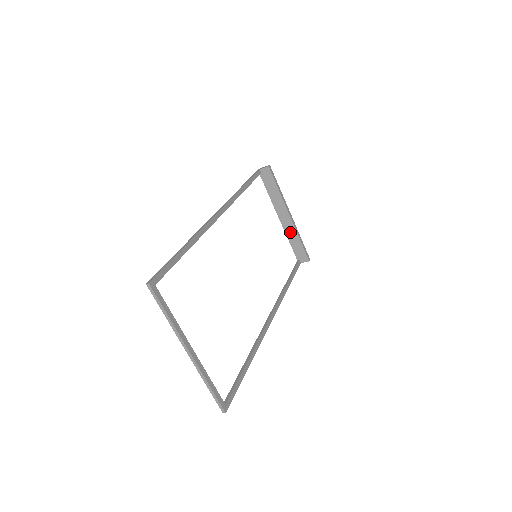
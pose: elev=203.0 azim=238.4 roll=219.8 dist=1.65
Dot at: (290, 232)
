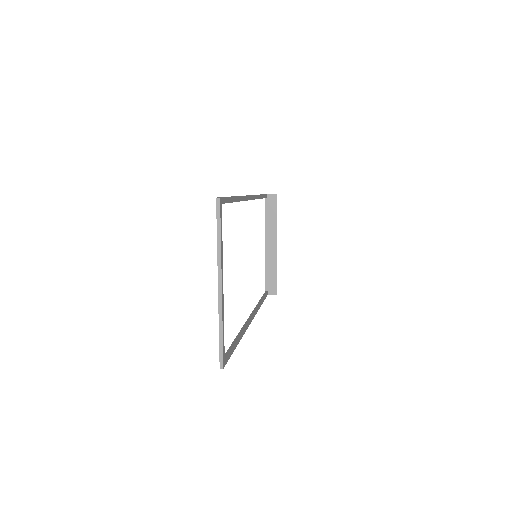
Dot at: (270, 261)
